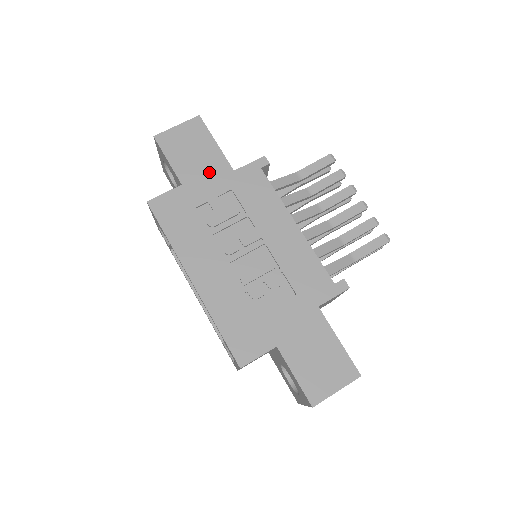
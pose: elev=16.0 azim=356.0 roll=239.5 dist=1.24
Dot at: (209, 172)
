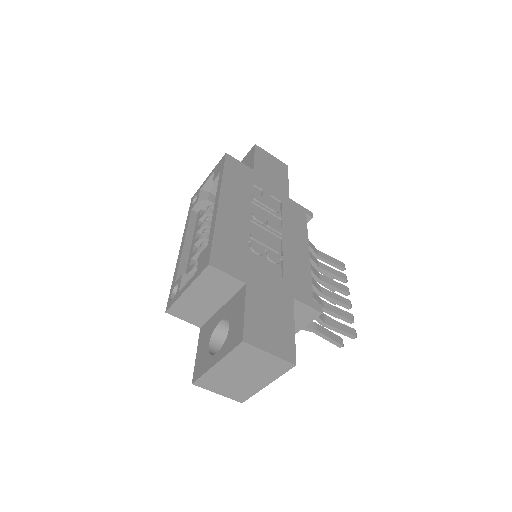
Dot at: (274, 183)
